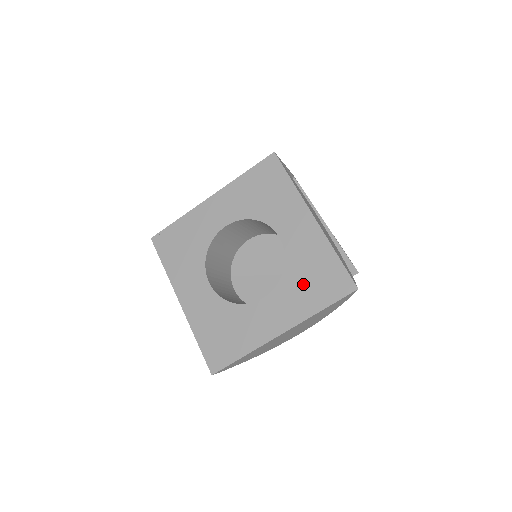
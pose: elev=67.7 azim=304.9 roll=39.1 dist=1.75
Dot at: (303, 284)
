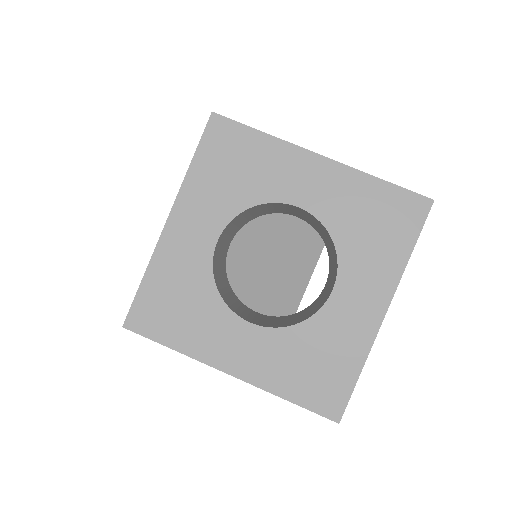
Dot at: (368, 240)
